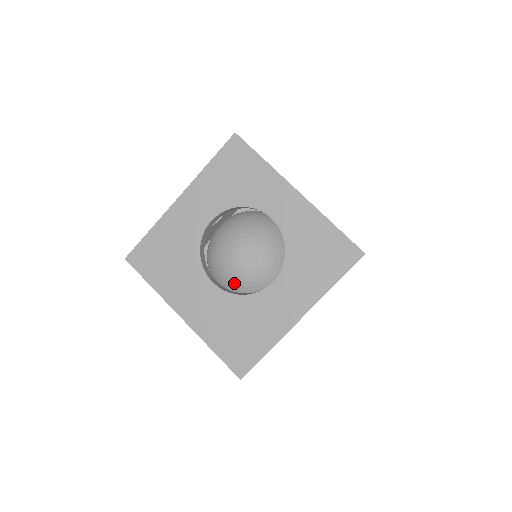
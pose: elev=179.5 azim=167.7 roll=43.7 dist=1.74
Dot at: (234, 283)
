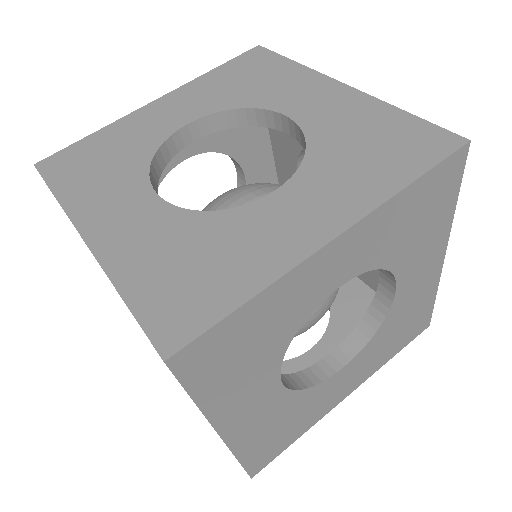
Dot at: occluded
